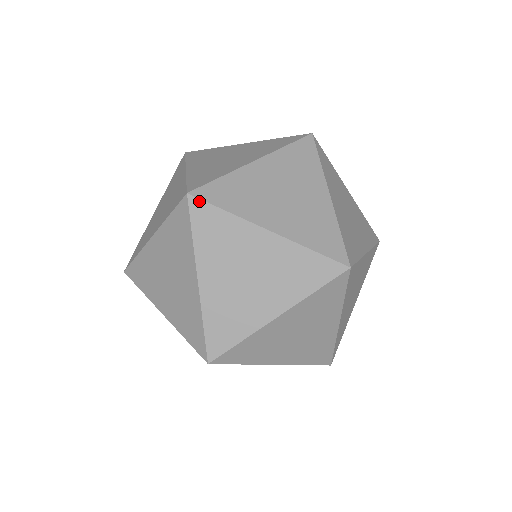
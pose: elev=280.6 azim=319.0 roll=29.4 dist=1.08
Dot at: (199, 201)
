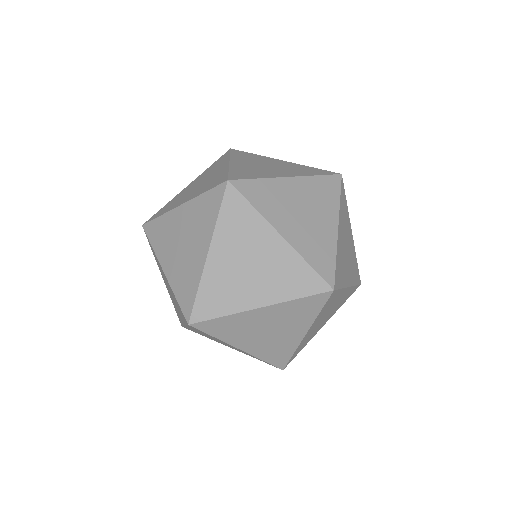
Dot at: (200, 323)
